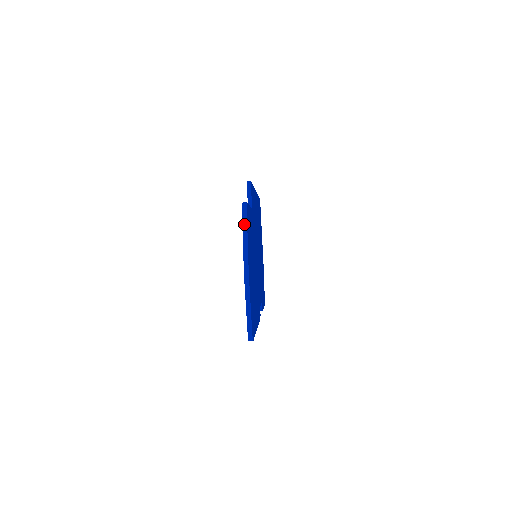
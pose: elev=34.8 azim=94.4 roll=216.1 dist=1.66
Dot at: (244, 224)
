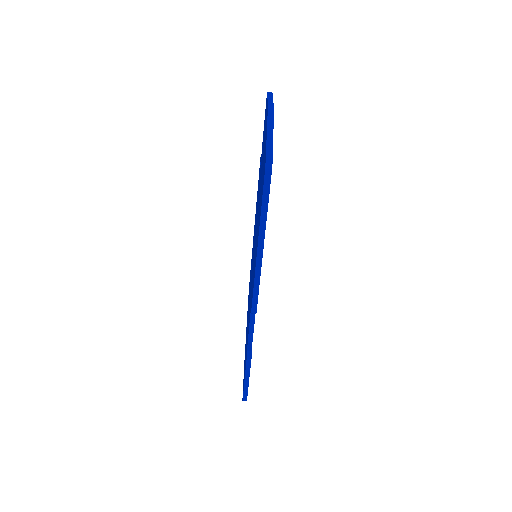
Dot at: (269, 95)
